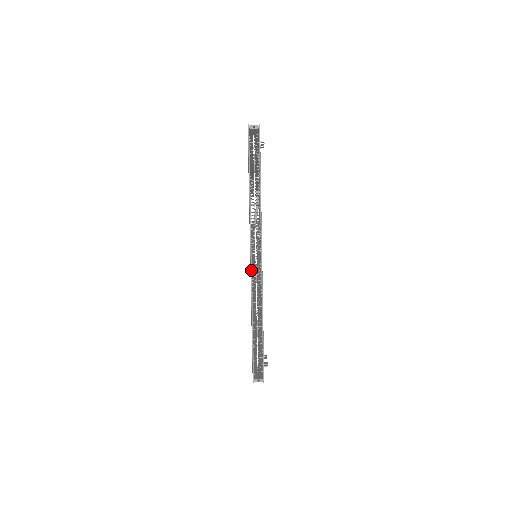
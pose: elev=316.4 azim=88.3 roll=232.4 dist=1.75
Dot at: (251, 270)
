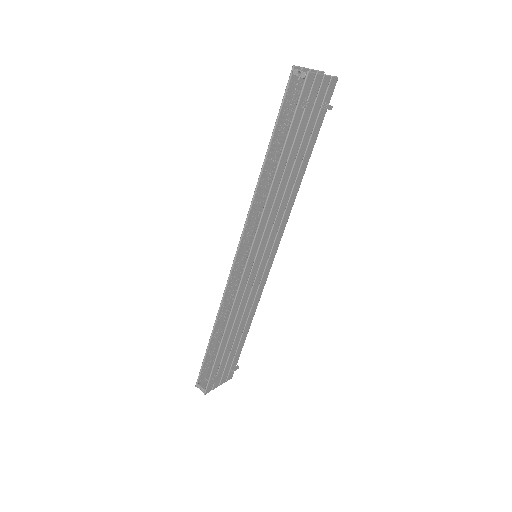
Dot at: (230, 271)
